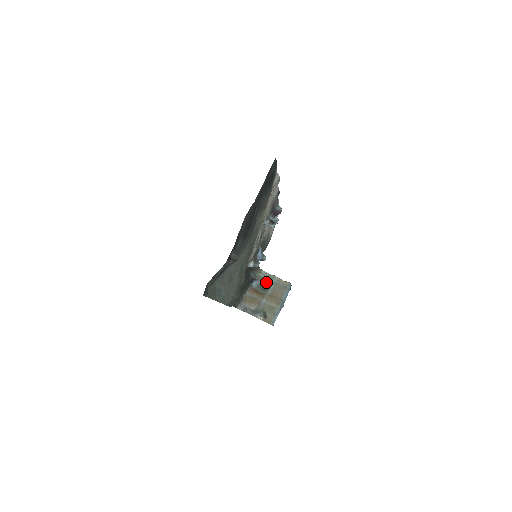
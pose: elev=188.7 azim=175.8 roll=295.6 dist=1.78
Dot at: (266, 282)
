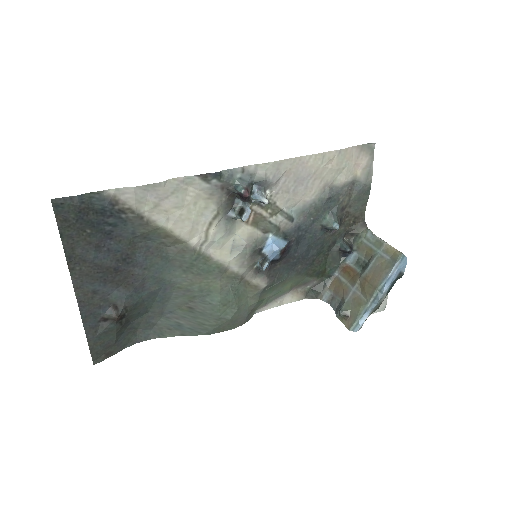
Dot at: (368, 254)
